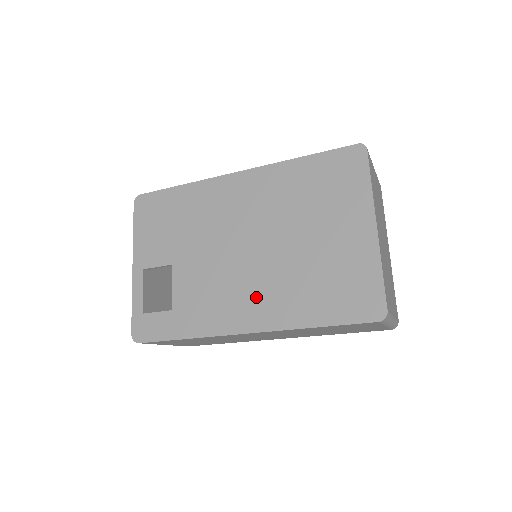
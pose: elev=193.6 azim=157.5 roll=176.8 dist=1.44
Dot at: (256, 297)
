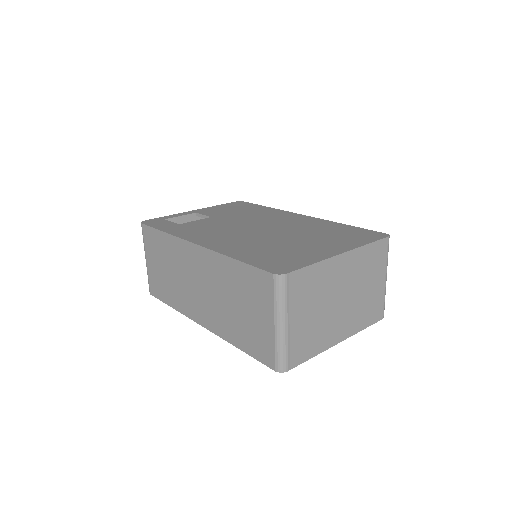
Dot at: (227, 239)
